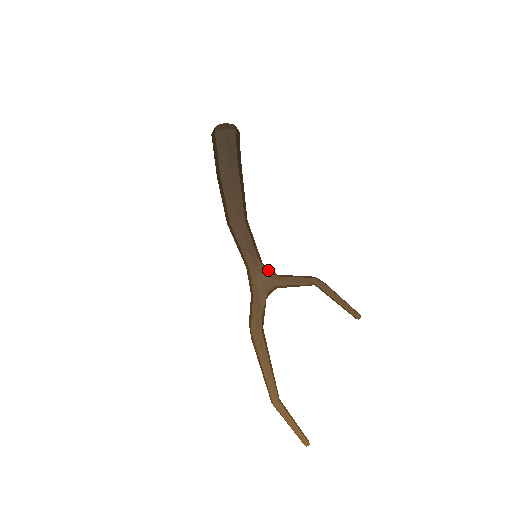
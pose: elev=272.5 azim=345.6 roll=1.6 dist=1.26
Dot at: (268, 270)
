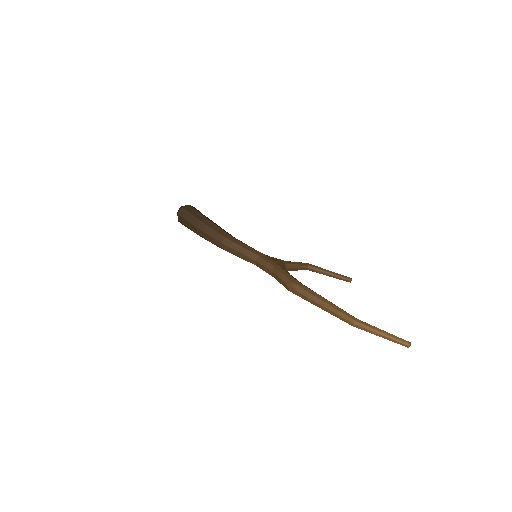
Dot at: occluded
